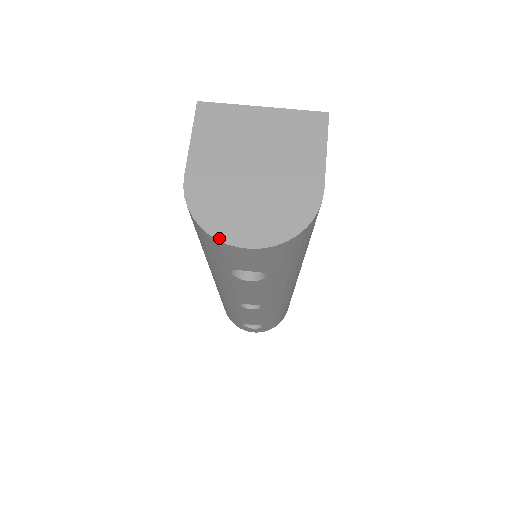
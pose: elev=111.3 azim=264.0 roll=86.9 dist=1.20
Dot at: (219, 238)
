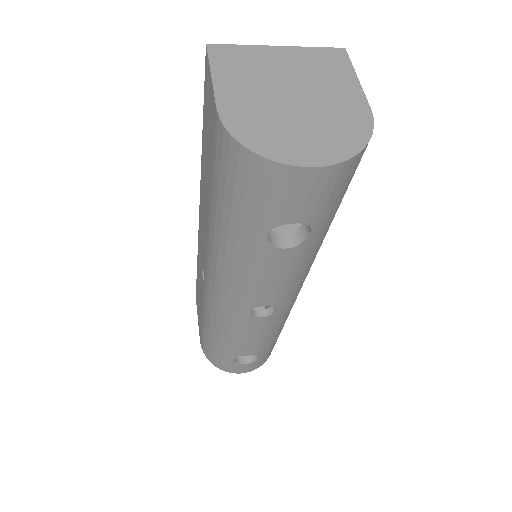
Dot at: (279, 160)
